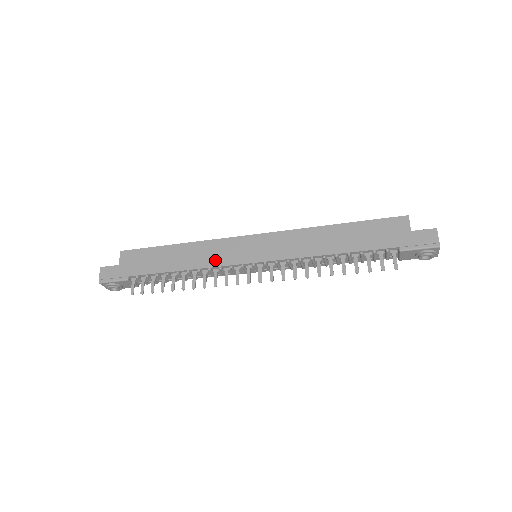
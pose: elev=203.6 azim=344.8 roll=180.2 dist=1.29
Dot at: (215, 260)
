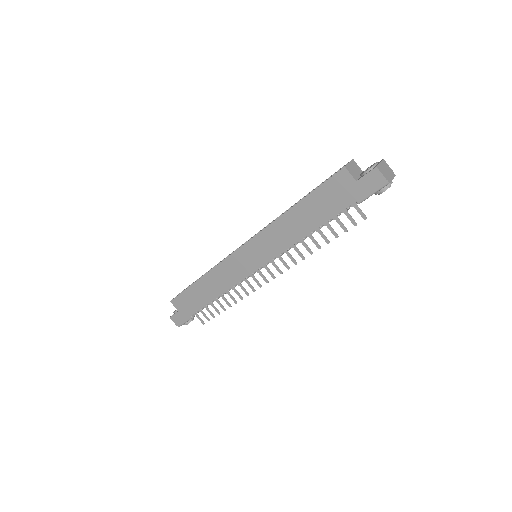
Dot at: (232, 279)
